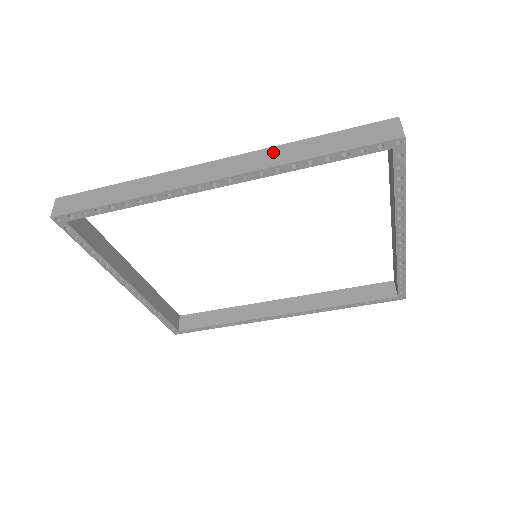
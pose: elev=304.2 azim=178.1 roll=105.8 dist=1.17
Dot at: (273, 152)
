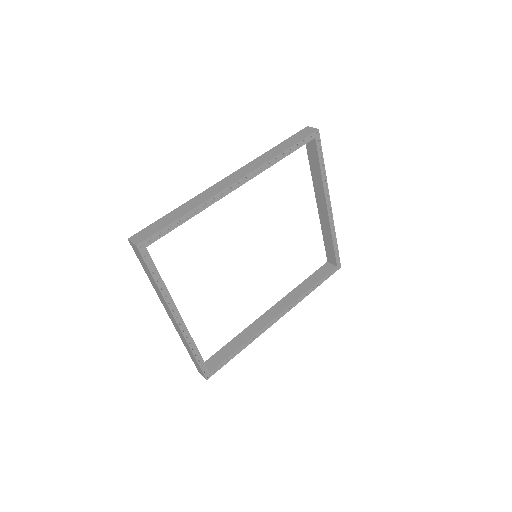
Dot at: (259, 159)
